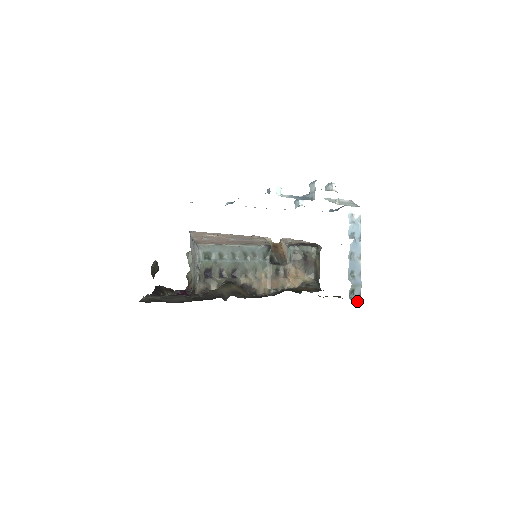
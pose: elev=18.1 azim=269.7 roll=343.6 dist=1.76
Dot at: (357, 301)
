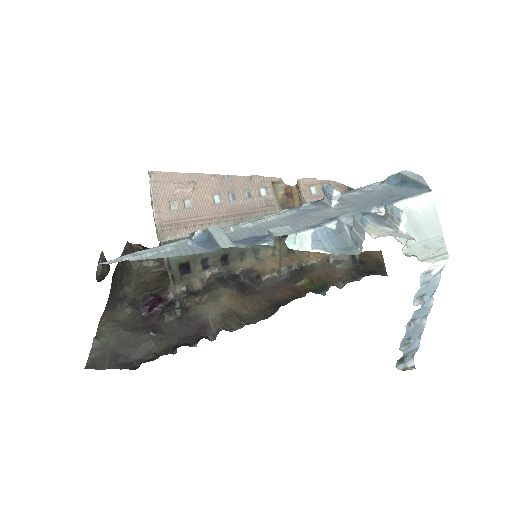
Dot at: (407, 366)
